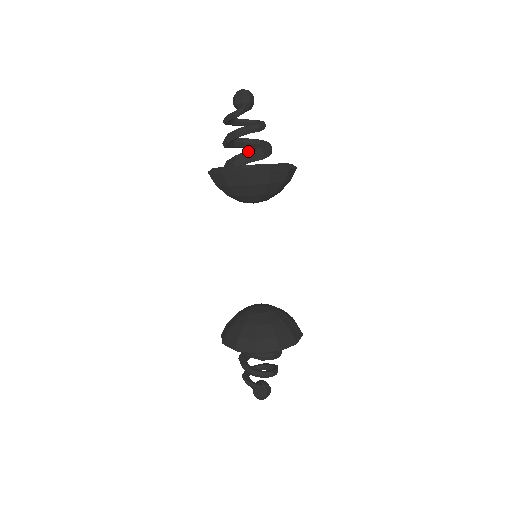
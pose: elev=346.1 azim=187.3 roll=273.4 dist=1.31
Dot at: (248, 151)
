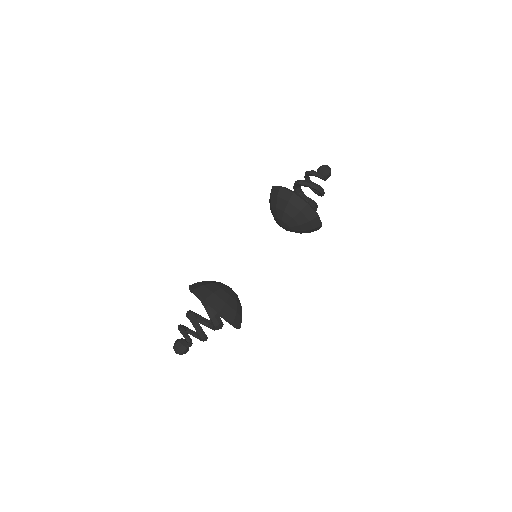
Dot at: occluded
